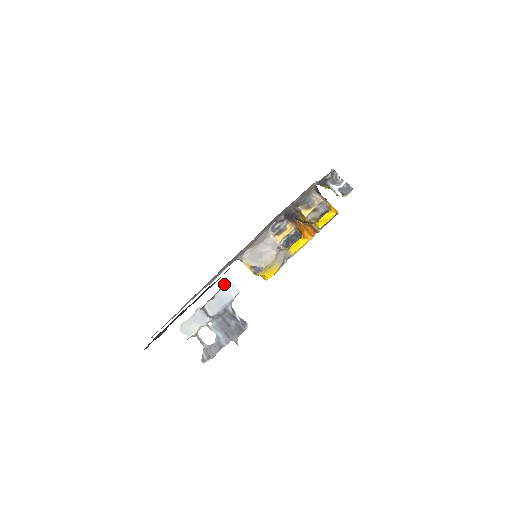
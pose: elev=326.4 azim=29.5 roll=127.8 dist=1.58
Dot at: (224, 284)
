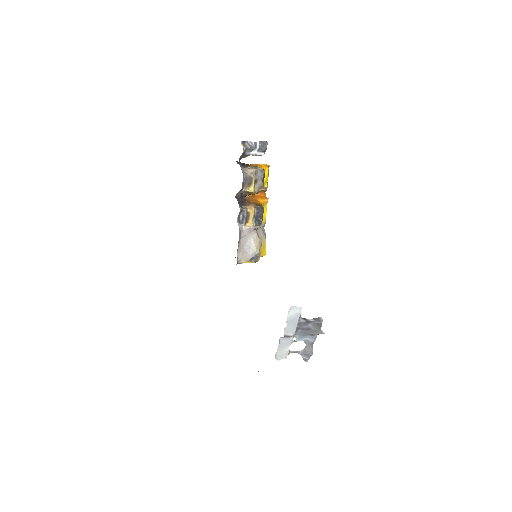
Dot at: (288, 312)
